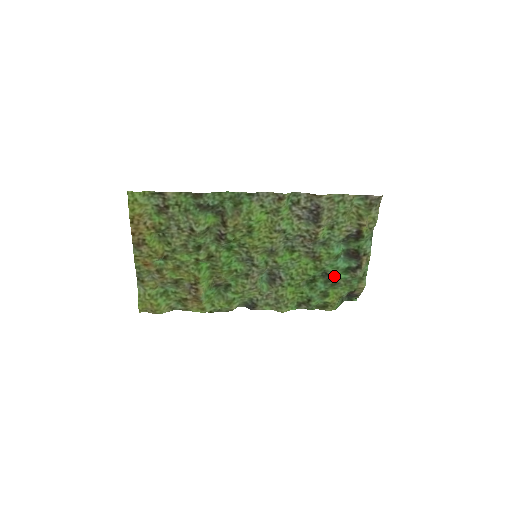
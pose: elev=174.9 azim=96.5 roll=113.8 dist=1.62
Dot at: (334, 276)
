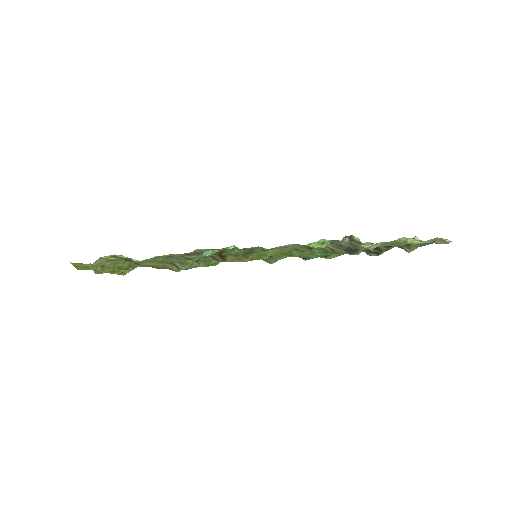
Dot at: occluded
